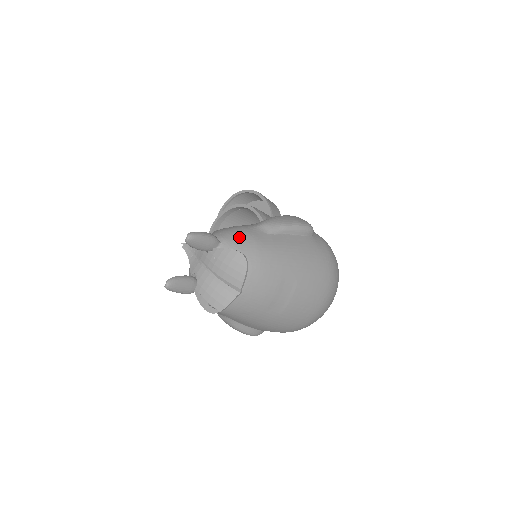
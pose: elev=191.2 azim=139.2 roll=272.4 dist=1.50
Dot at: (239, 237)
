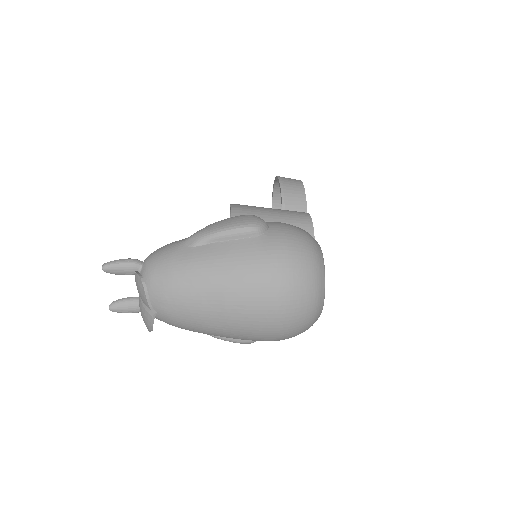
Dot at: (157, 257)
